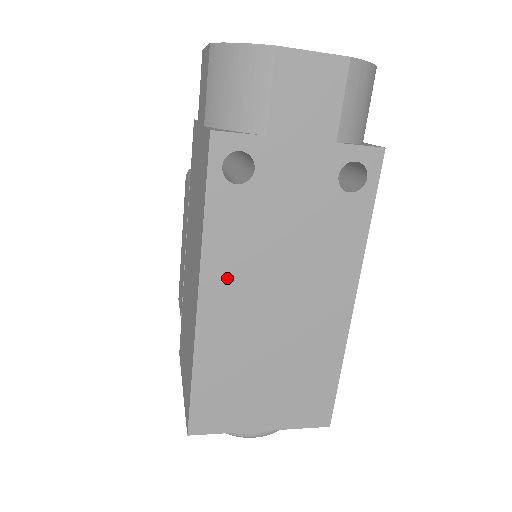
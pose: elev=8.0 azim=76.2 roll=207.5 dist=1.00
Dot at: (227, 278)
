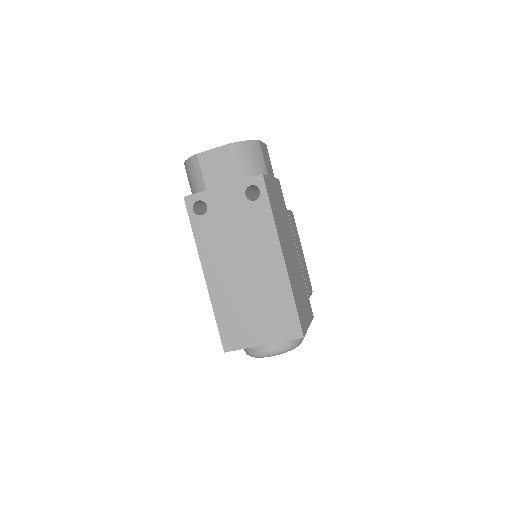
Dot at: (213, 260)
